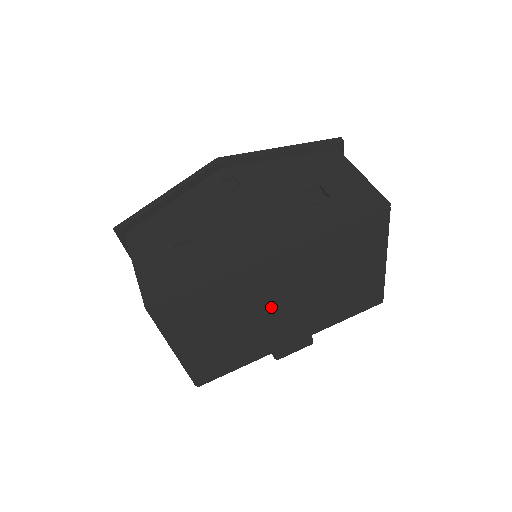
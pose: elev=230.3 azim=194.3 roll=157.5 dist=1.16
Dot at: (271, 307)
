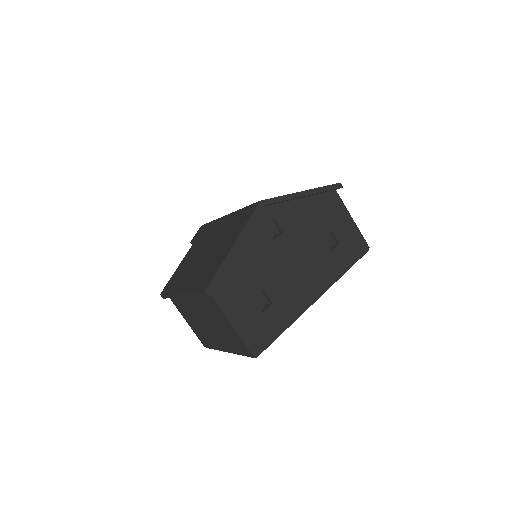
Dot at: occluded
